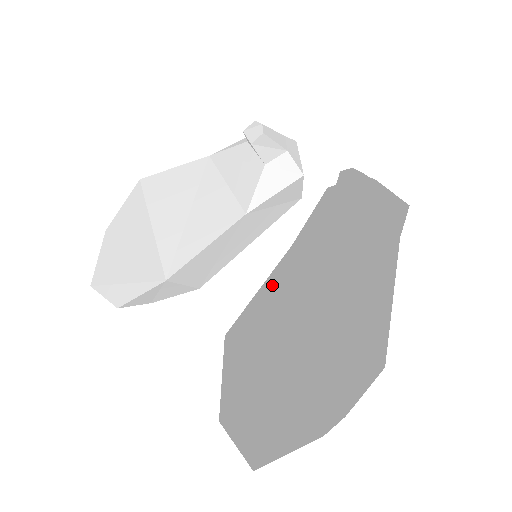
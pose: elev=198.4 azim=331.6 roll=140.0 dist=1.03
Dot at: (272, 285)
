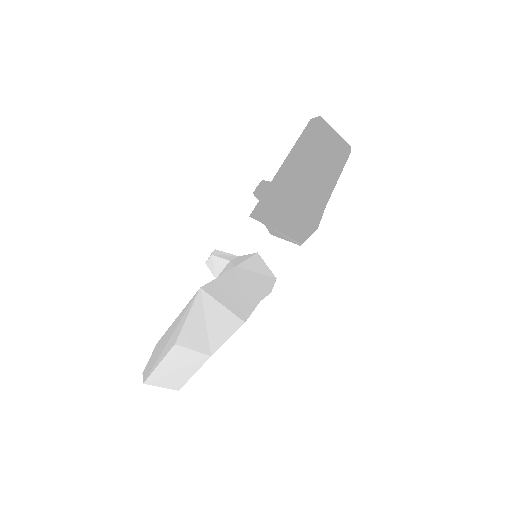
Dot at: occluded
